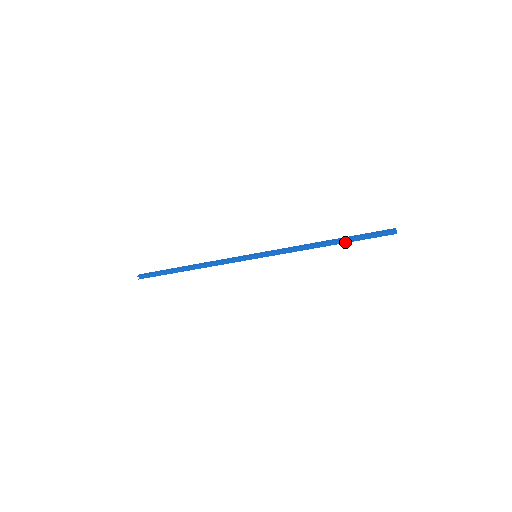
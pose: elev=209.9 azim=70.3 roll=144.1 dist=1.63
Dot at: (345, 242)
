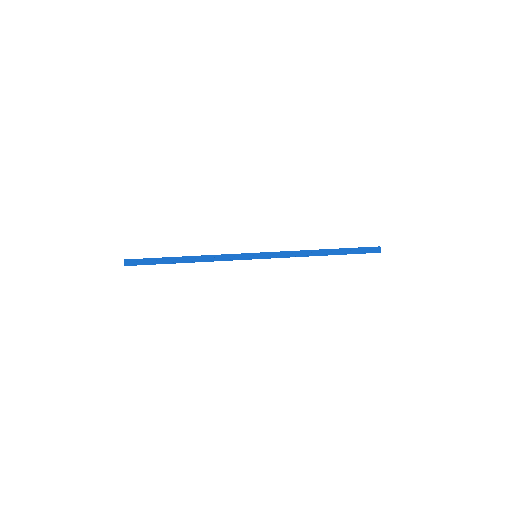
Dot at: occluded
